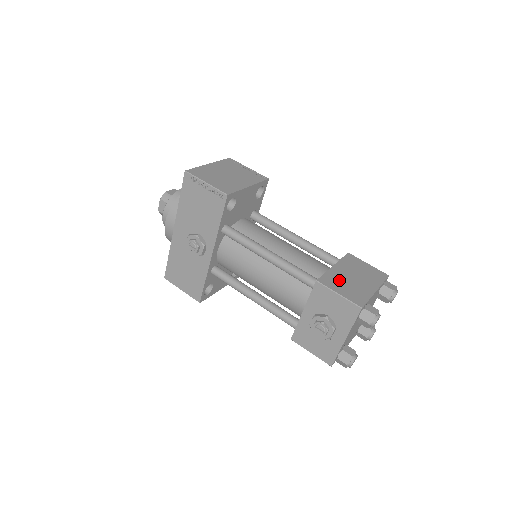
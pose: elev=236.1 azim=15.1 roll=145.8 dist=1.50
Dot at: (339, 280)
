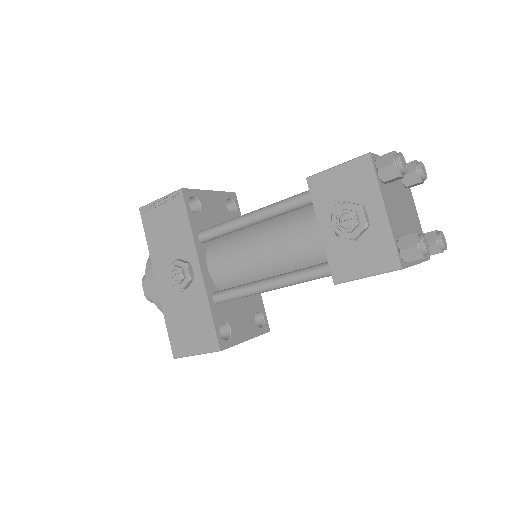
Dot at: occluded
